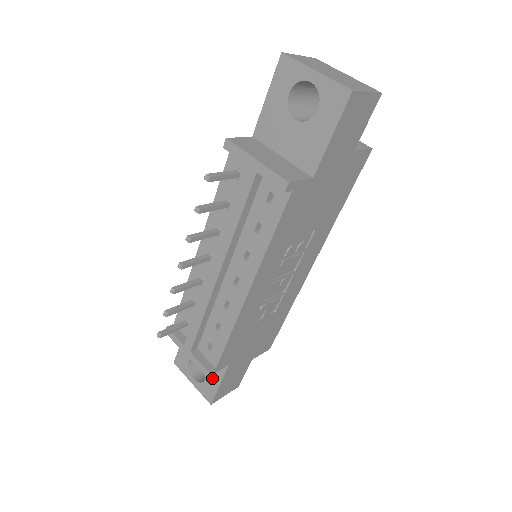
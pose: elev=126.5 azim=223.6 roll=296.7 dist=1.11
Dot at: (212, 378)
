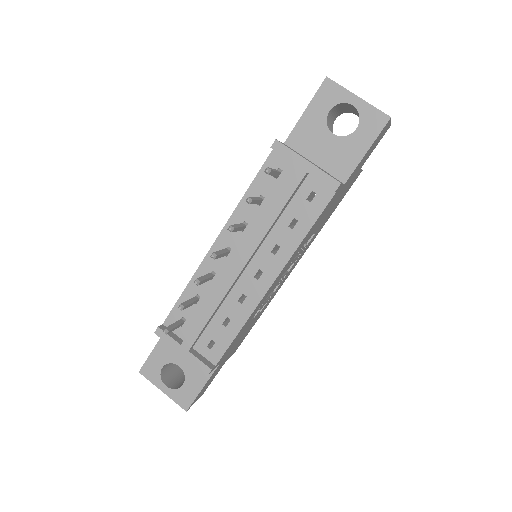
Dot at: (193, 382)
